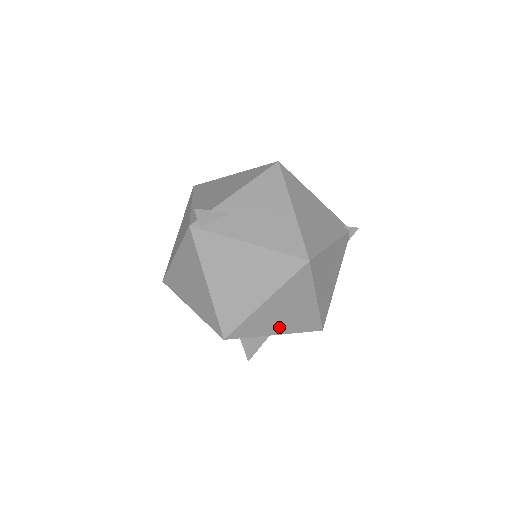
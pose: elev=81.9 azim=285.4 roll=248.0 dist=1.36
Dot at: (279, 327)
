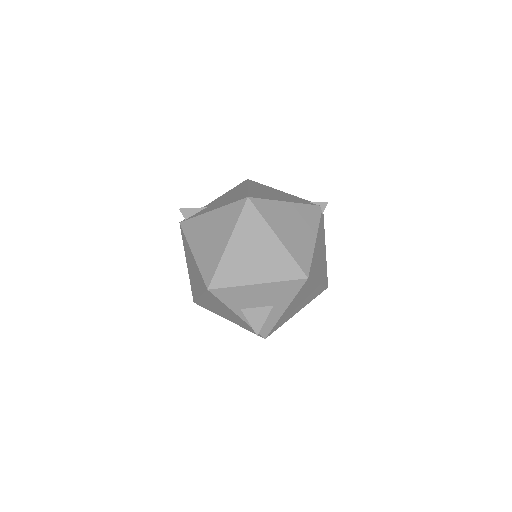
Dot at: (256, 274)
